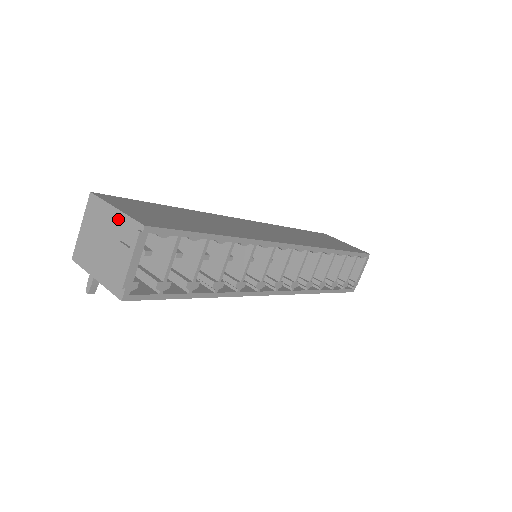
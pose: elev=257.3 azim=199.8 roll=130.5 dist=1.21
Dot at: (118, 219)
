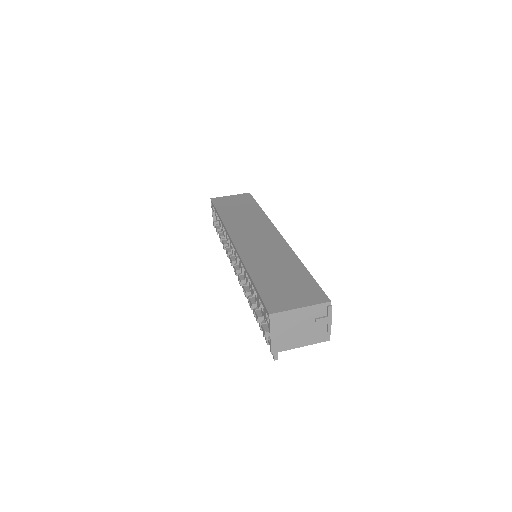
Dot at: (307, 311)
